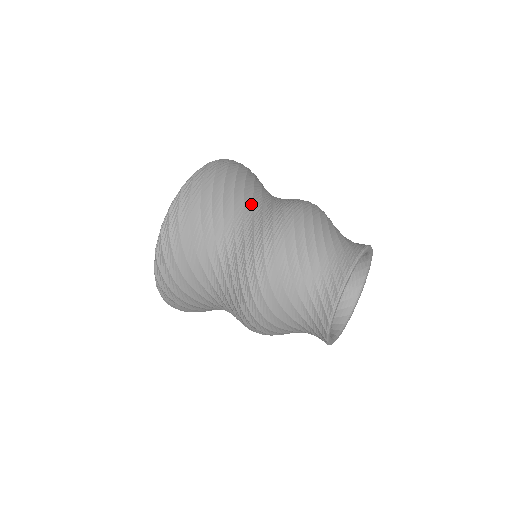
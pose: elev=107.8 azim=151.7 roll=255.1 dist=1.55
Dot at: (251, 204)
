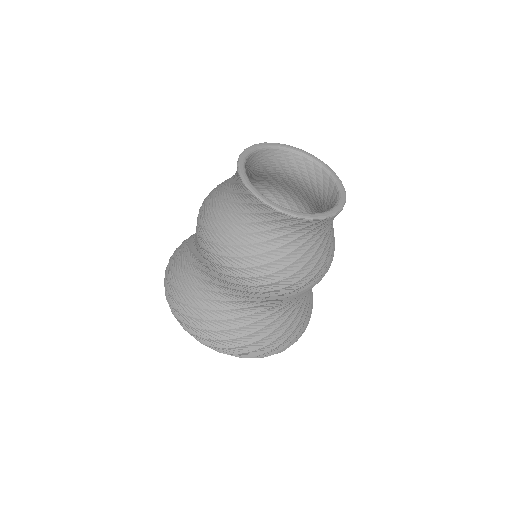
Dot at: occluded
